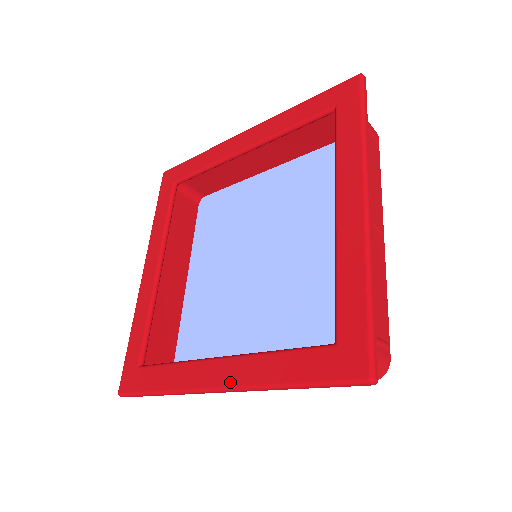
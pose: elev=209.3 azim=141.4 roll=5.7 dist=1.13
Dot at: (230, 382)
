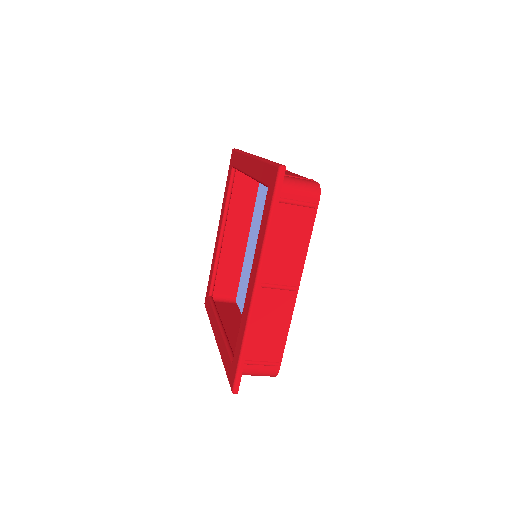
Dot at: (217, 342)
